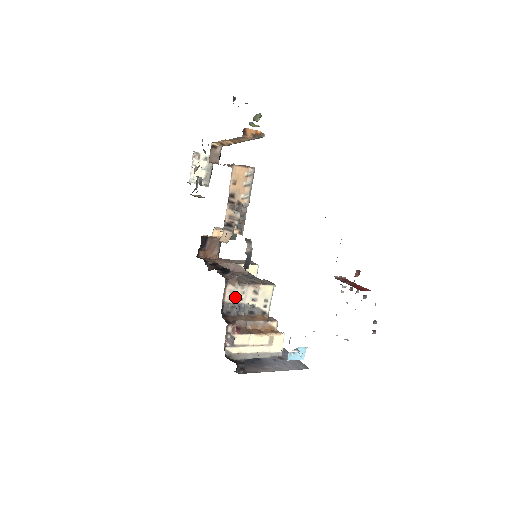
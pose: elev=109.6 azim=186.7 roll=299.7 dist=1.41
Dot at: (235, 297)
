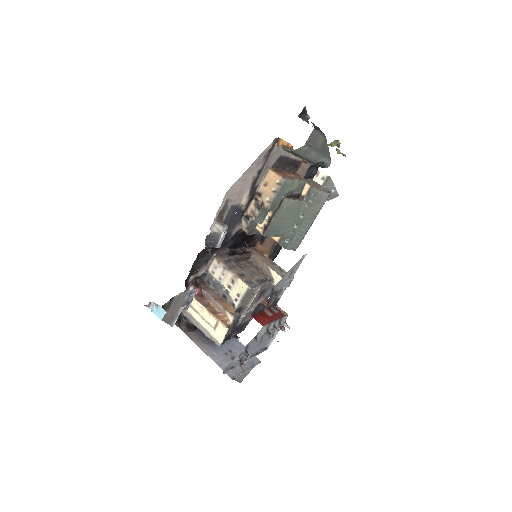
Dot at: (216, 273)
